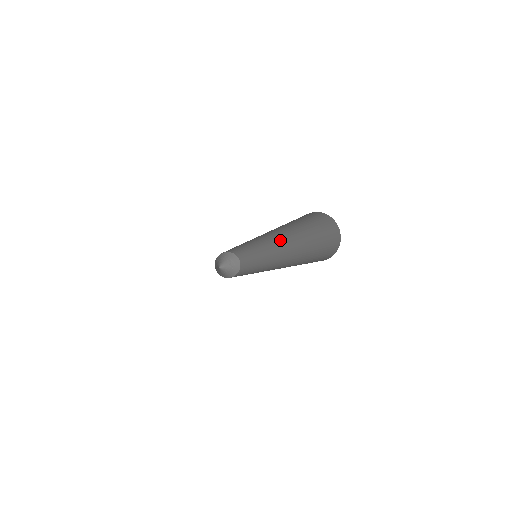
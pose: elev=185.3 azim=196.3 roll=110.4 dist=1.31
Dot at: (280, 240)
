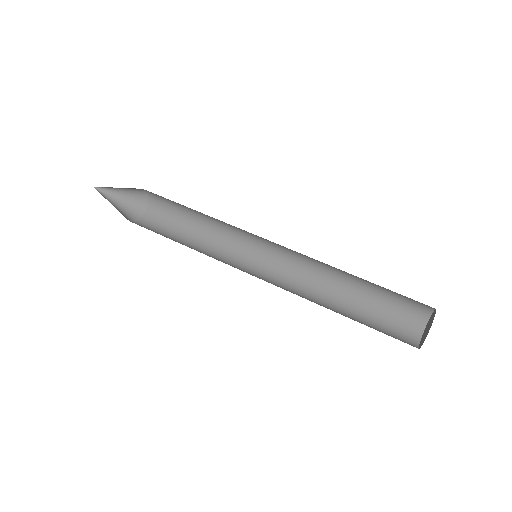
Dot at: occluded
